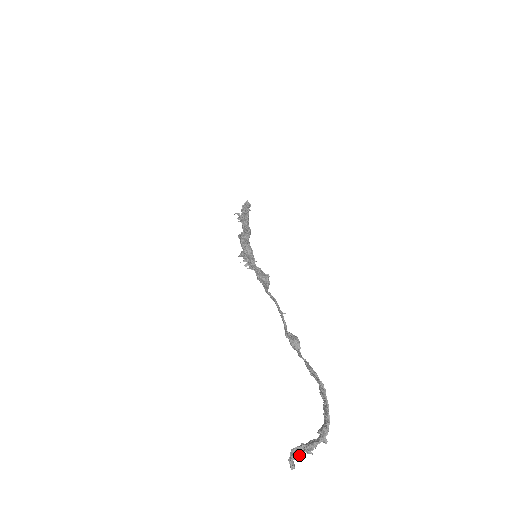
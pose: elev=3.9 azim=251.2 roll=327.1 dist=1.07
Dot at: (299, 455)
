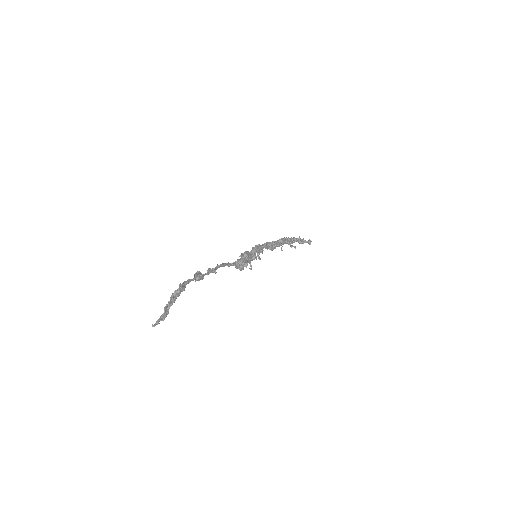
Dot at: (158, 321)
